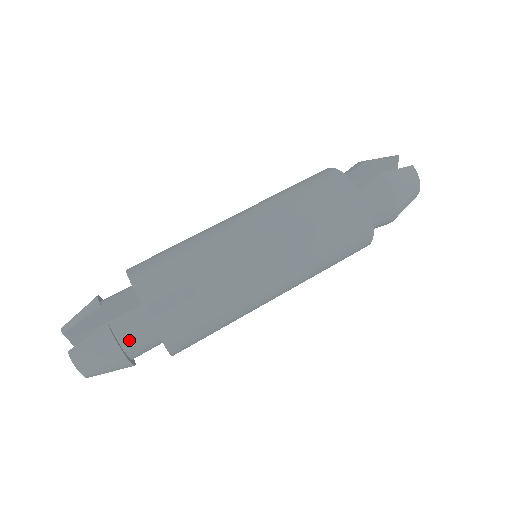
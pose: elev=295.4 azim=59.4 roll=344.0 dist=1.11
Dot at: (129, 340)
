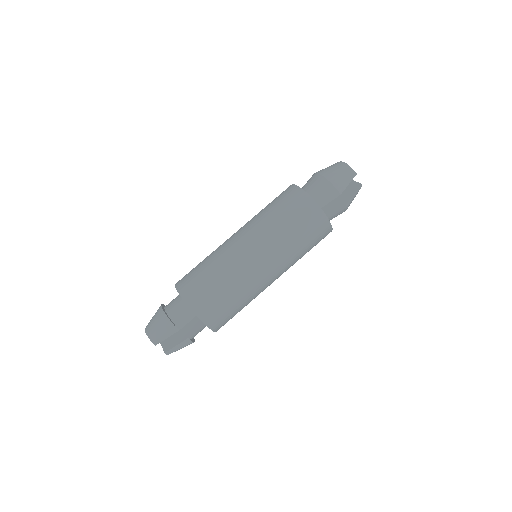
Dot at: occluded
